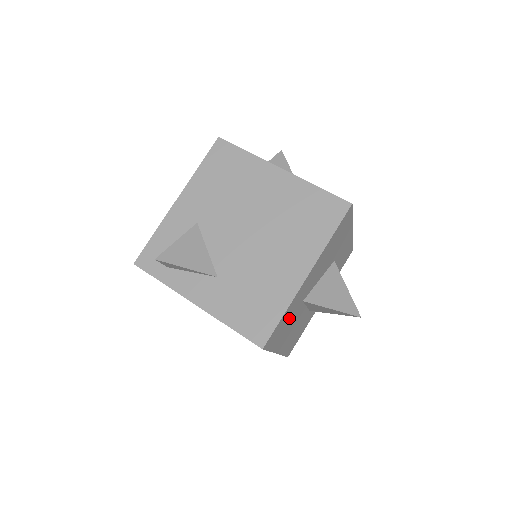
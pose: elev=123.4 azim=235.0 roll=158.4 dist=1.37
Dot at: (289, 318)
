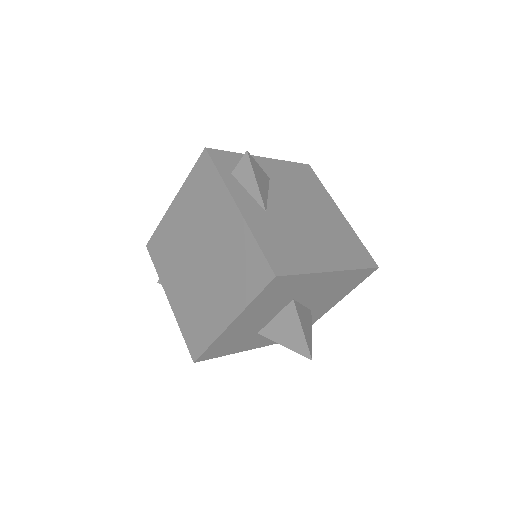
Dot at: (285, 293)
